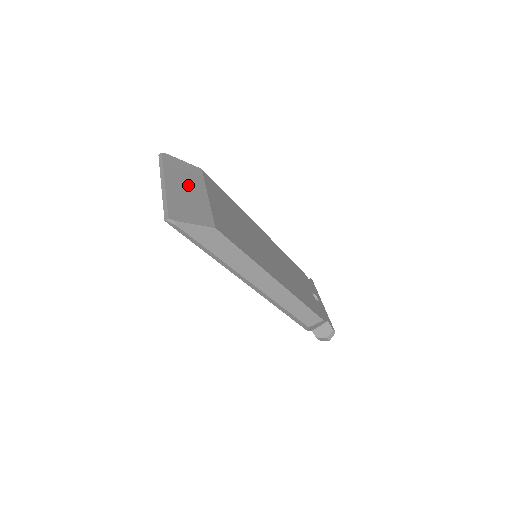
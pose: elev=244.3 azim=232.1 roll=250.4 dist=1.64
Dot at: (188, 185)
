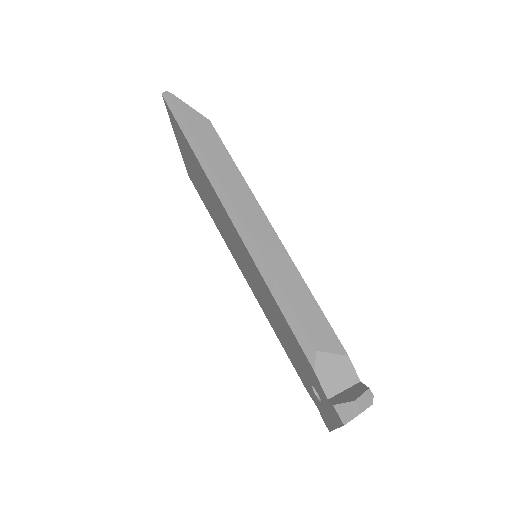
Dot at: occluded
